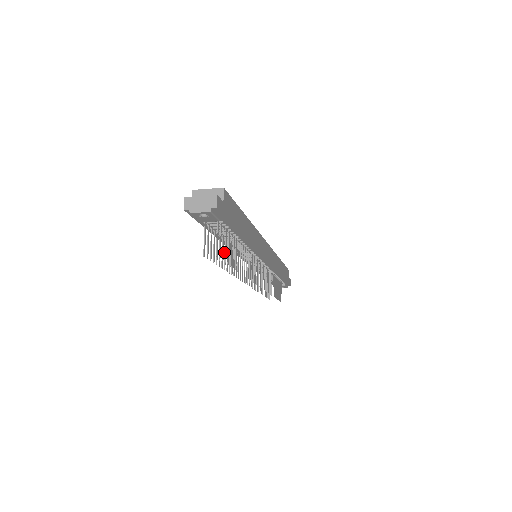
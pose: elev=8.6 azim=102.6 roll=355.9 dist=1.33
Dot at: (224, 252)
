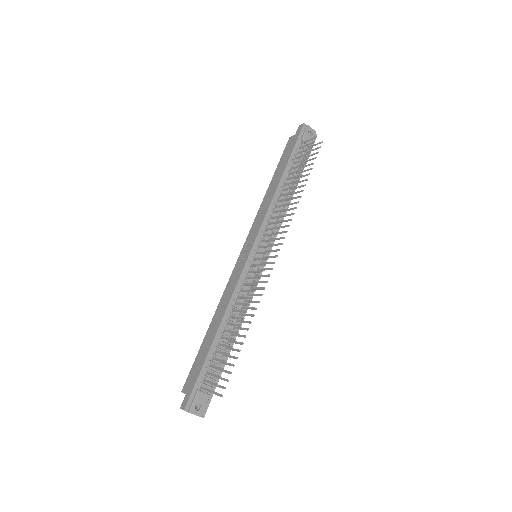
Dot at: (293, 176)
